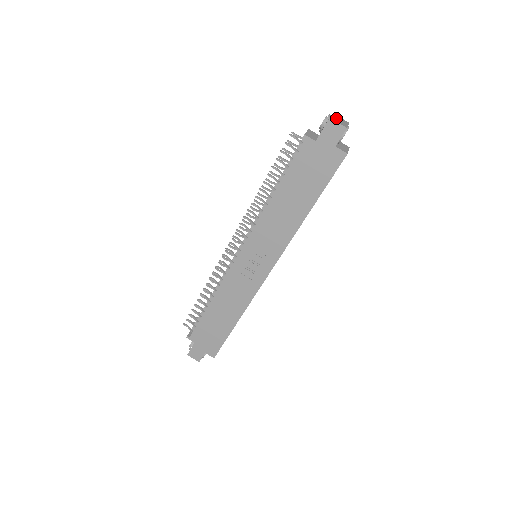
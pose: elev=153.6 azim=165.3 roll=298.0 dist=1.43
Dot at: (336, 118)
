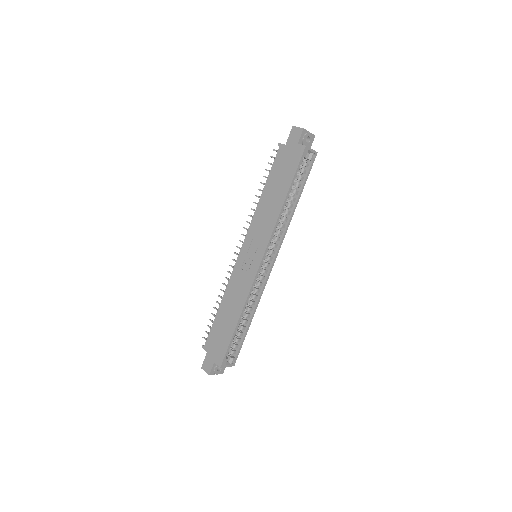
Dot at: occluded
